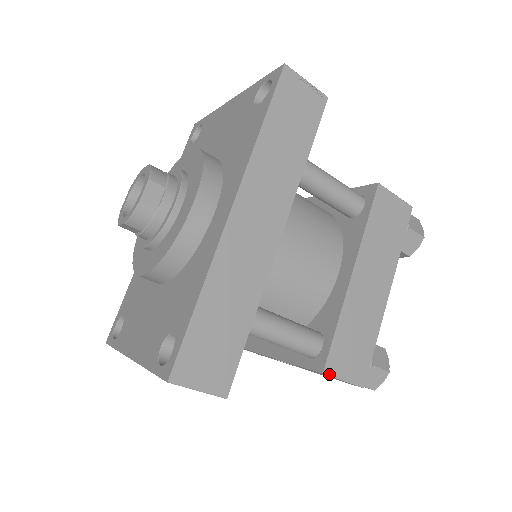
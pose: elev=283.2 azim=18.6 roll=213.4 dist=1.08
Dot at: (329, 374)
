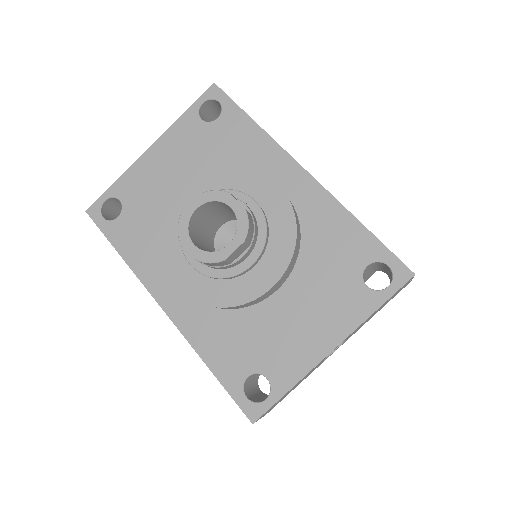
Dot at: occluded
